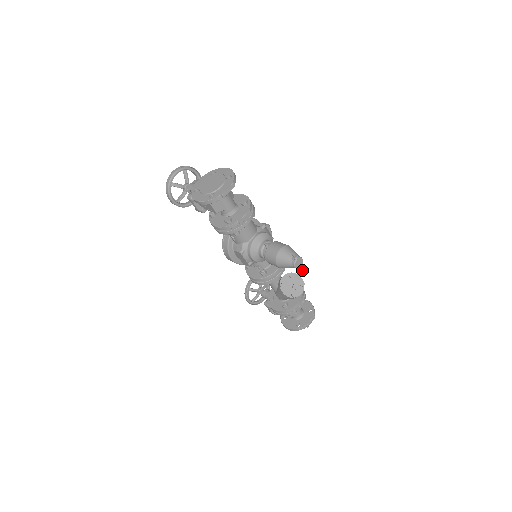
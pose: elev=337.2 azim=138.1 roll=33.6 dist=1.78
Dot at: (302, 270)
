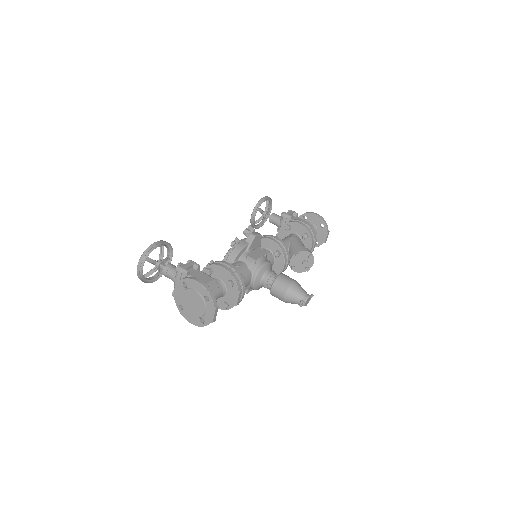
Dot at: occluded
